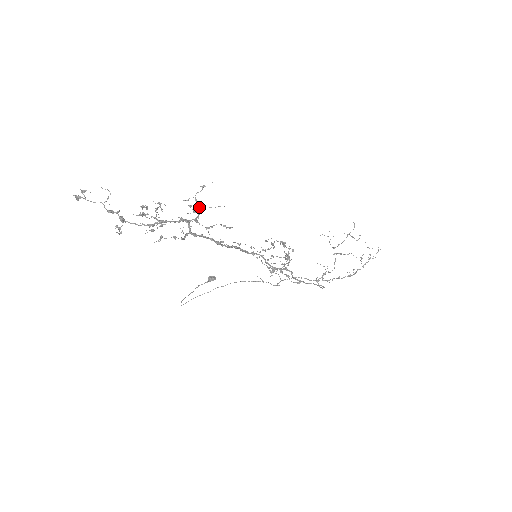
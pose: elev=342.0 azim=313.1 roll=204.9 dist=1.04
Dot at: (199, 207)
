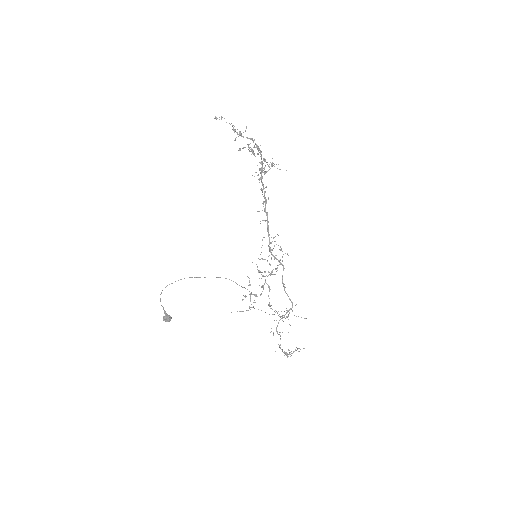
Dot at: occluded
